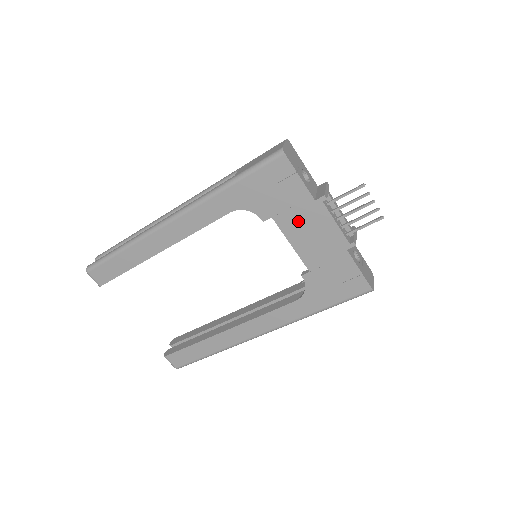
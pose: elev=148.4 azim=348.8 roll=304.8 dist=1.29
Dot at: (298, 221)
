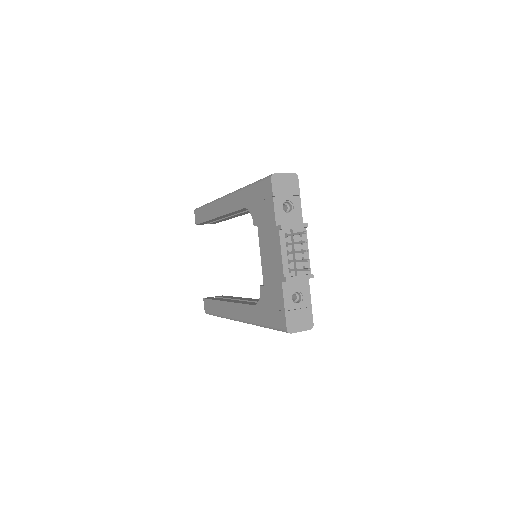
Dot at: (267, 237)
